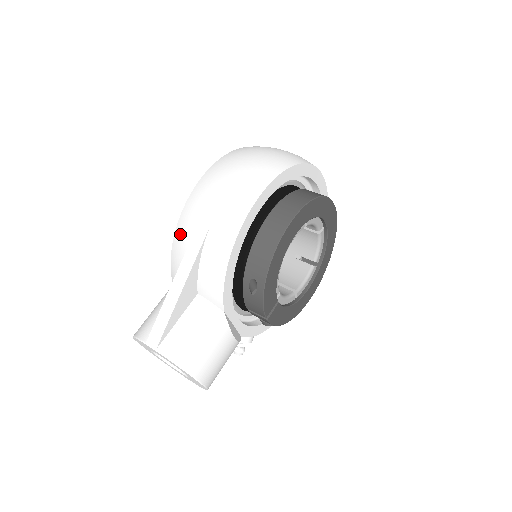
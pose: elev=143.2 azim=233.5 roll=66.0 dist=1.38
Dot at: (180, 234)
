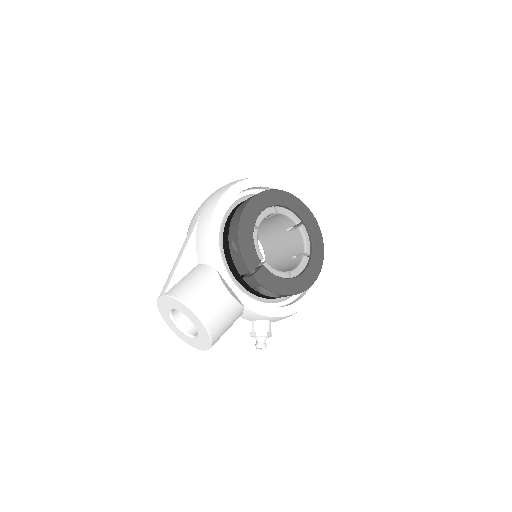
Dot at: occluded
